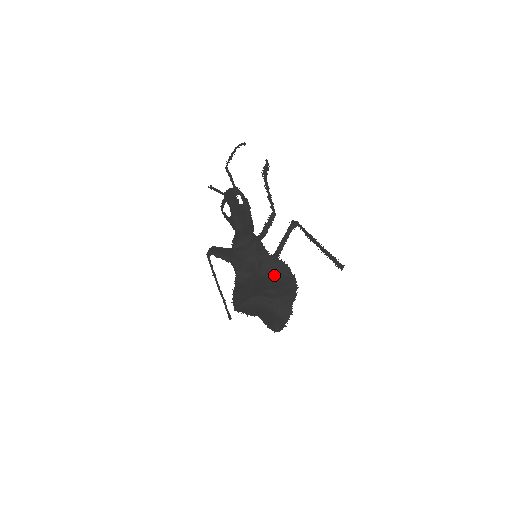
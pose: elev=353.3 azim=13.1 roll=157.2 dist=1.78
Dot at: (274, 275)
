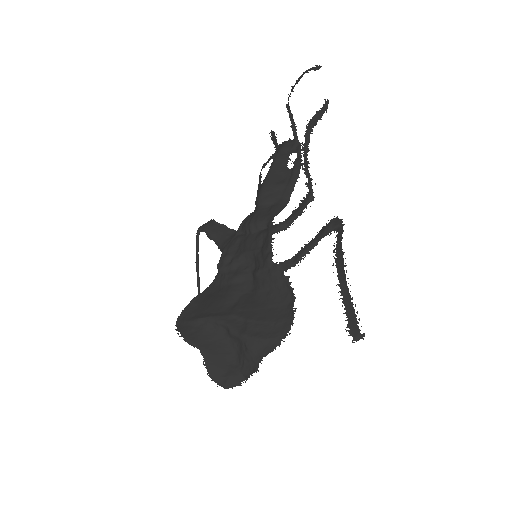
Dot at: (266, 297)
